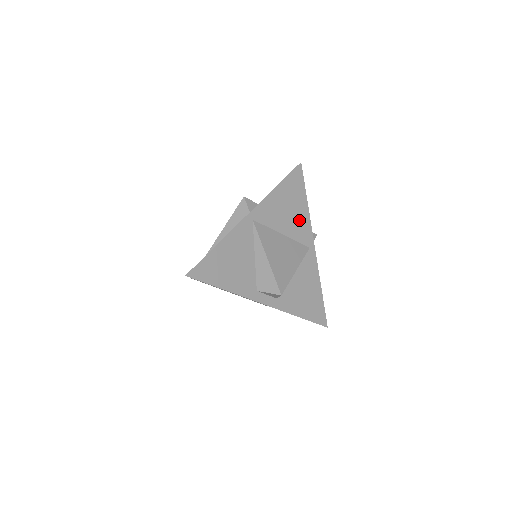
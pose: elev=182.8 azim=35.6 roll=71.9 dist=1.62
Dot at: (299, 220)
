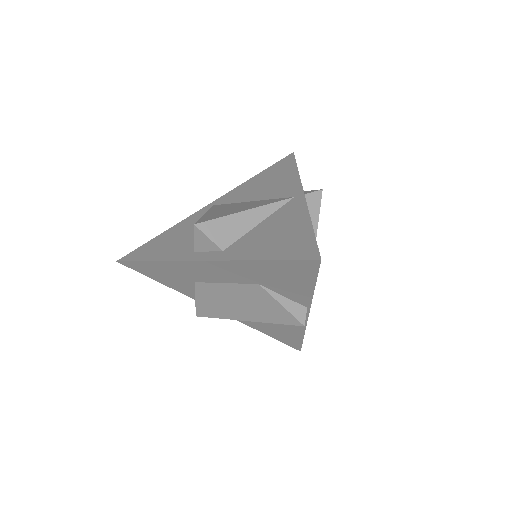
Dot at: (281, 185)
